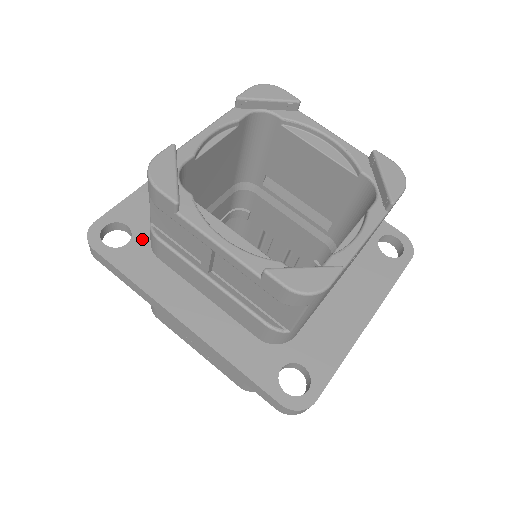
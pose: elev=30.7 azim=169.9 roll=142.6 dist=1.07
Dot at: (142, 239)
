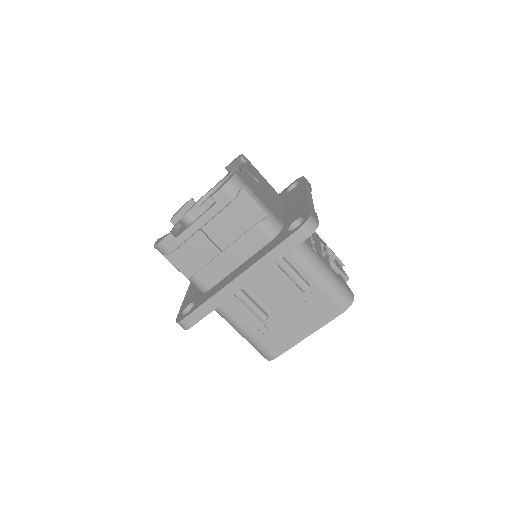
Dot at: (199, 297)
